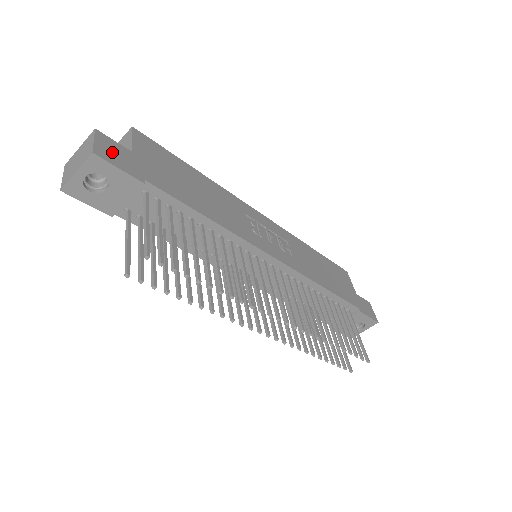
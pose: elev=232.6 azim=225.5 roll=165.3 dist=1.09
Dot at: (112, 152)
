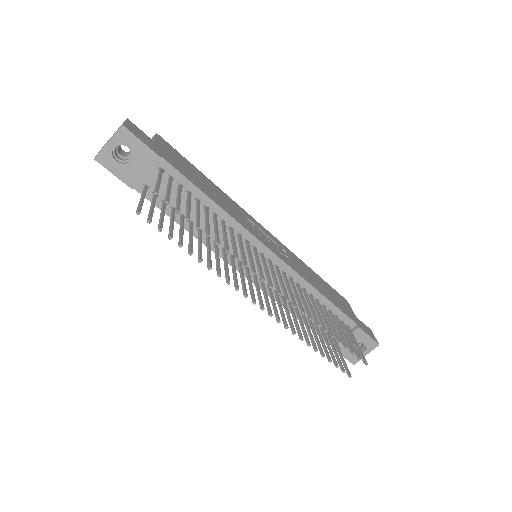
Dot at: (138, 133)
